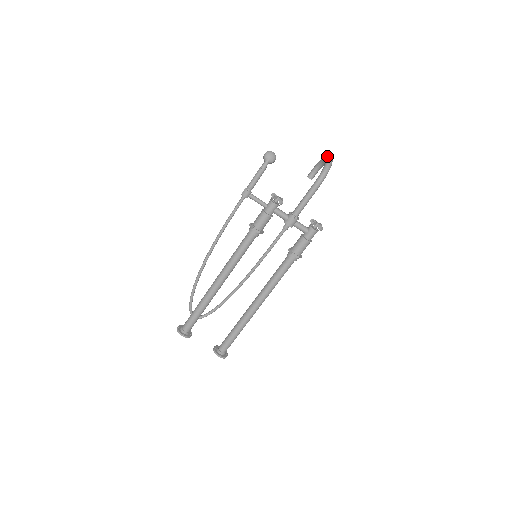
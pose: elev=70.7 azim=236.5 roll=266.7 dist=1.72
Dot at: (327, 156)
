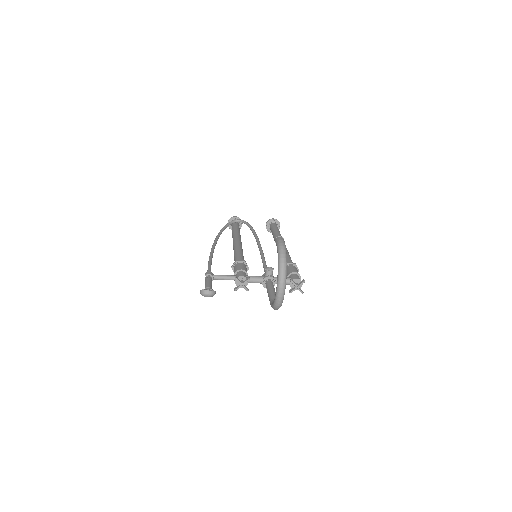
Dot at: (276, 288)
